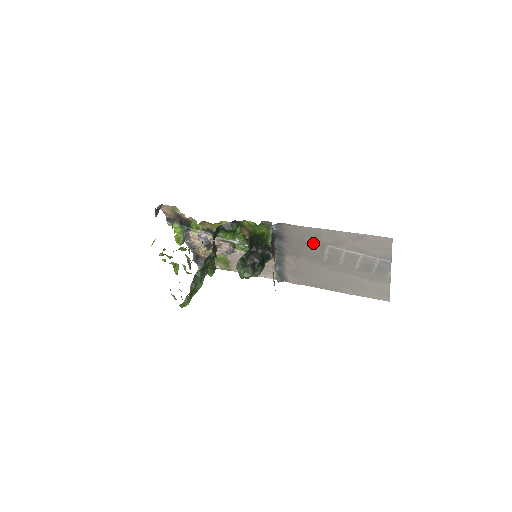
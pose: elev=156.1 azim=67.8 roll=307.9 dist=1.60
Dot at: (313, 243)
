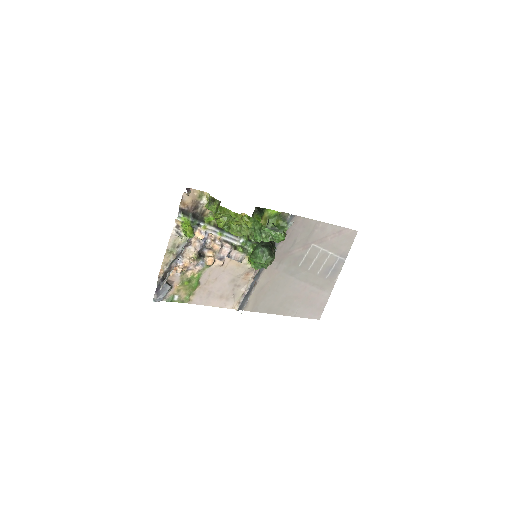
Dot at: (304, 241)
